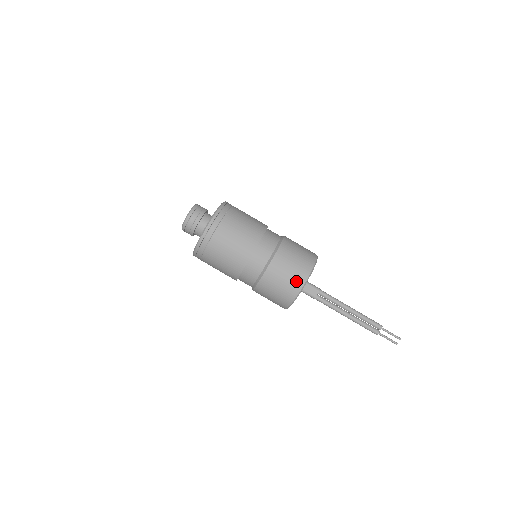
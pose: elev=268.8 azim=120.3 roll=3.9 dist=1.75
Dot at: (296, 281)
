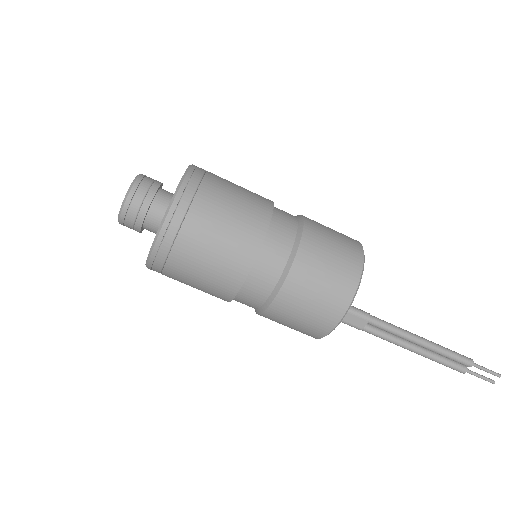
Dot at: (329, 312)
